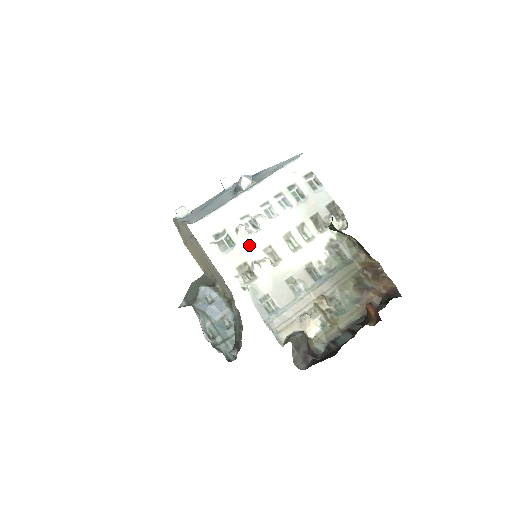
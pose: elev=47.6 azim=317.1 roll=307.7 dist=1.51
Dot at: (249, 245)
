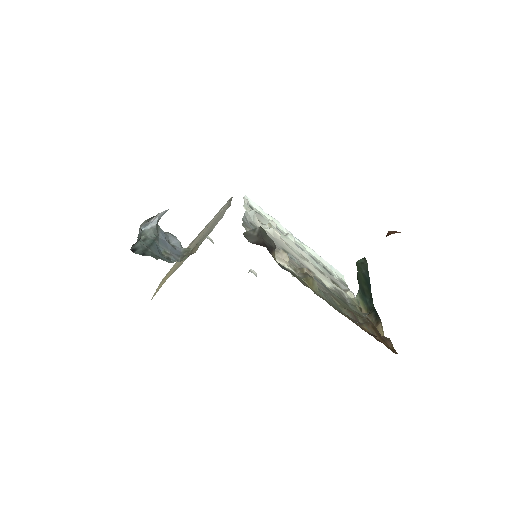
Dot at: occluded
